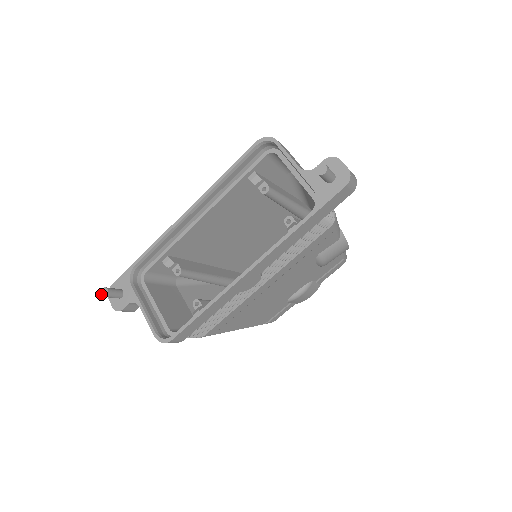
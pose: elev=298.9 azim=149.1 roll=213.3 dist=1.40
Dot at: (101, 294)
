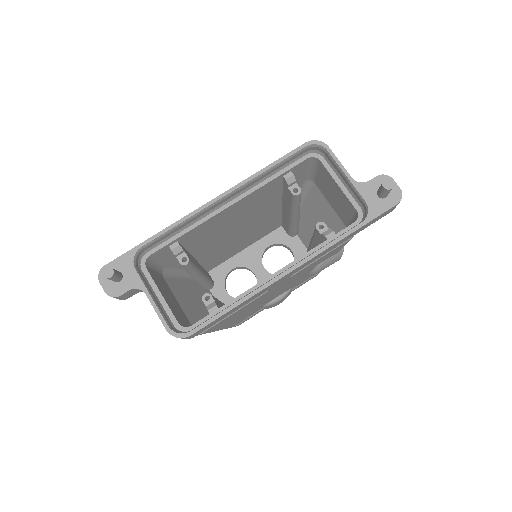
Dot at: (103, 274)
